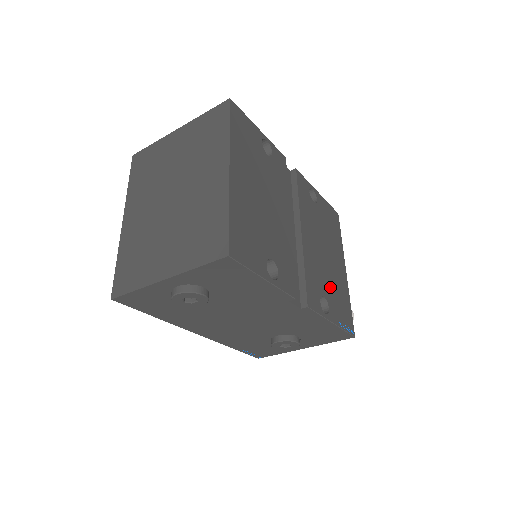
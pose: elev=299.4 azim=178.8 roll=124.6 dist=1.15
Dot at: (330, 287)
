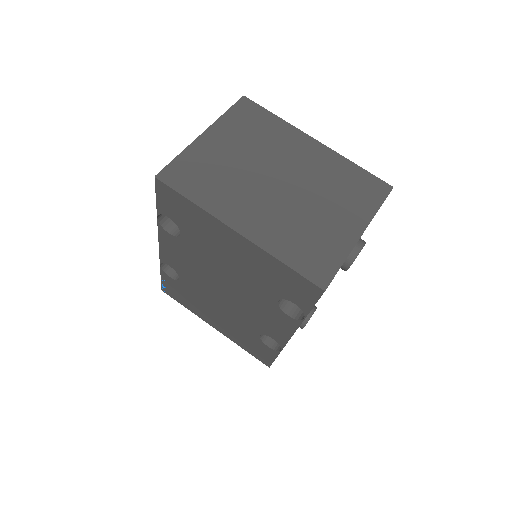
Dot at: occluded
